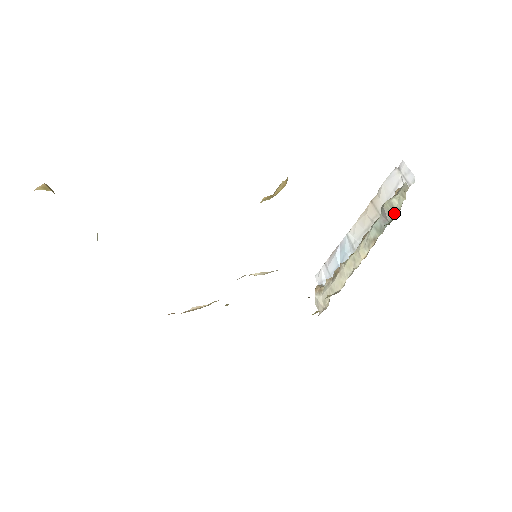
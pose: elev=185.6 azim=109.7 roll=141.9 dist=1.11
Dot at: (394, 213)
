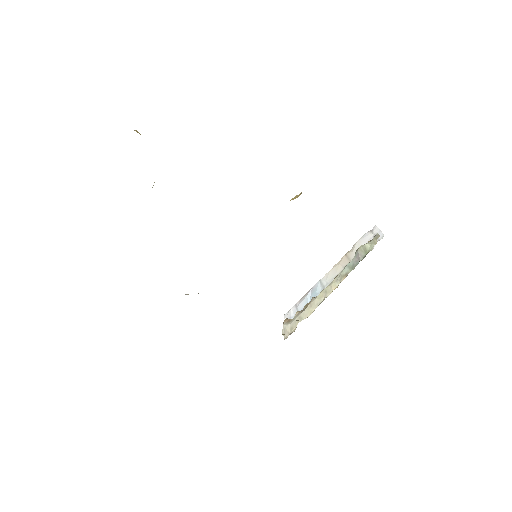
Dot at: (366, 254)
